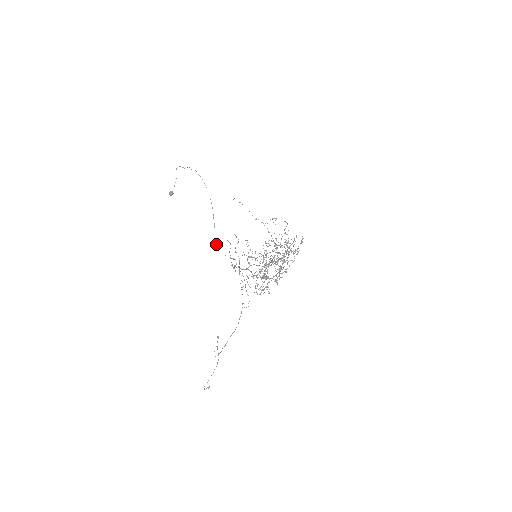
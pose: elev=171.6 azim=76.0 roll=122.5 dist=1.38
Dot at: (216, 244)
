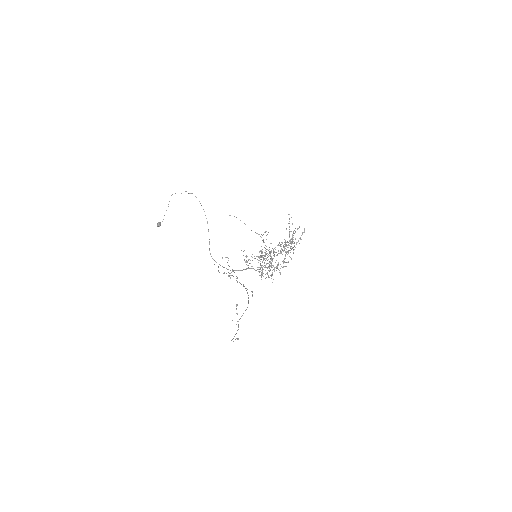
Dot at: (211, 256)
